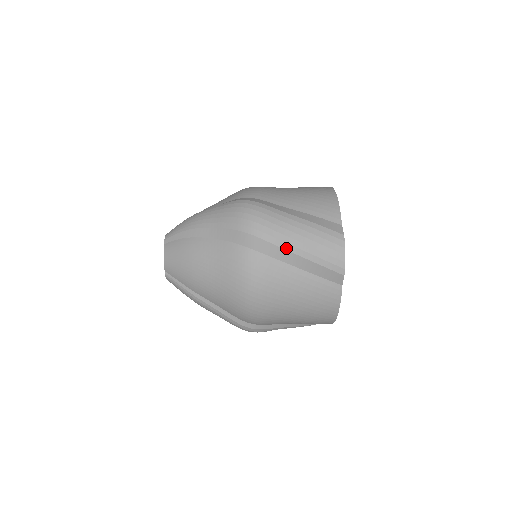
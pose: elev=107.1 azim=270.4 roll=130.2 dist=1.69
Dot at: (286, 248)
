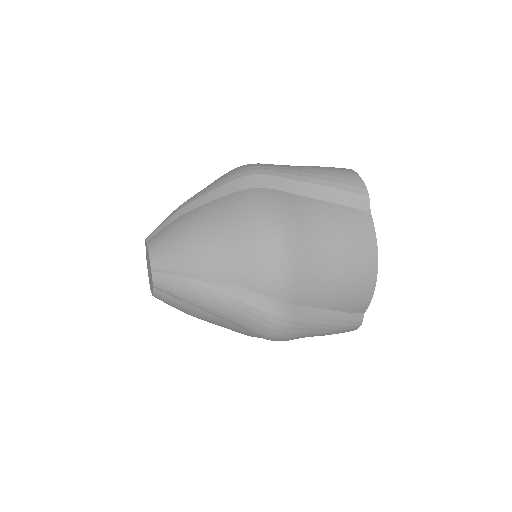
Dot at: (299, 179)
